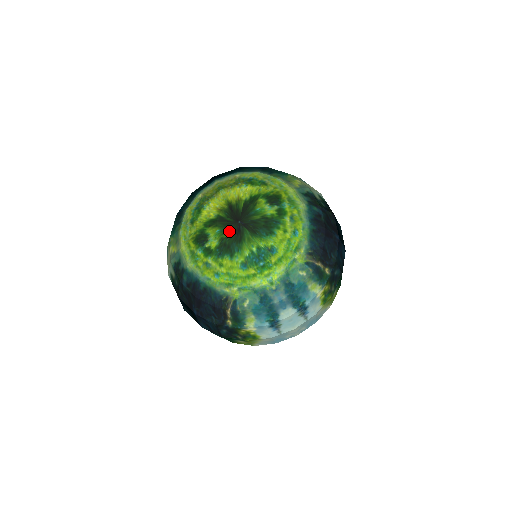
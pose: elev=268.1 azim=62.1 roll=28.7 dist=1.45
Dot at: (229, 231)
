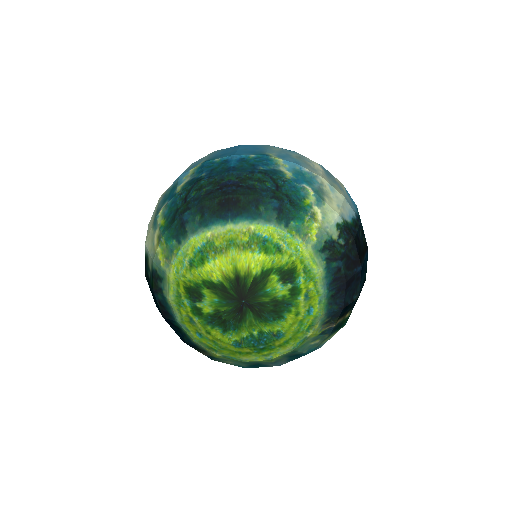
Dot at: (229, 306)
